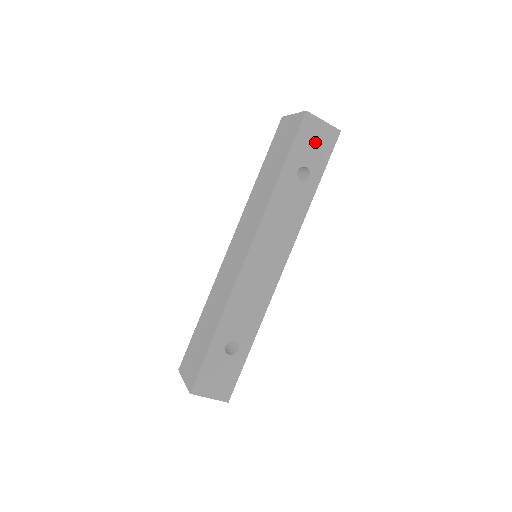
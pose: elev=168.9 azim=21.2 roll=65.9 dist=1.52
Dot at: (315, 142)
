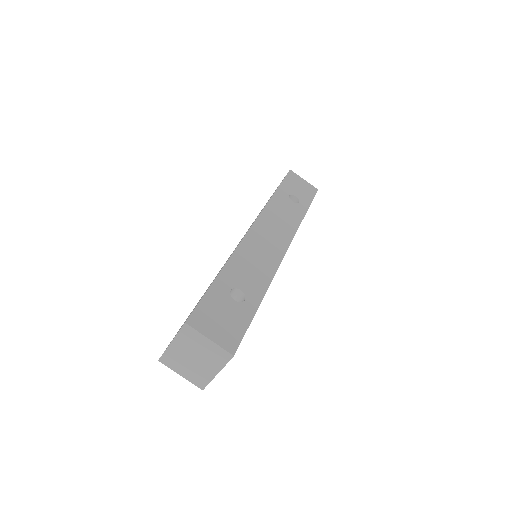
Dot at: (300, 187)
